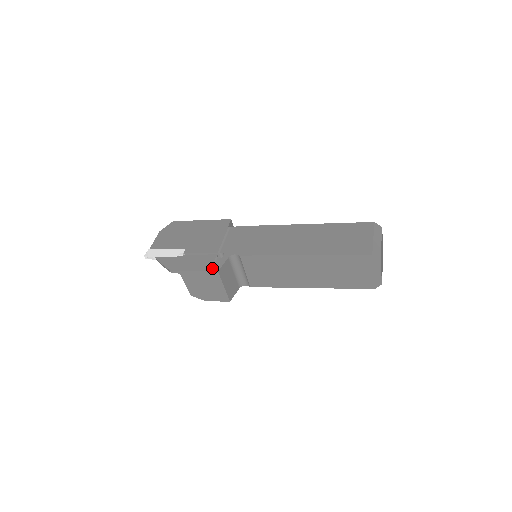
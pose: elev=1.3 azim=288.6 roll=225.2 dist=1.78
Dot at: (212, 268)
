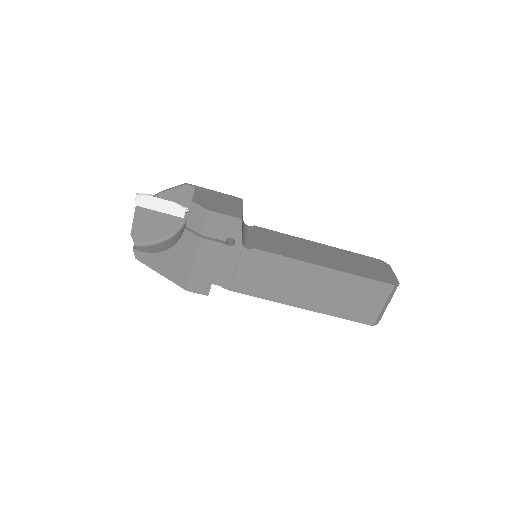
Dot at: occluded
